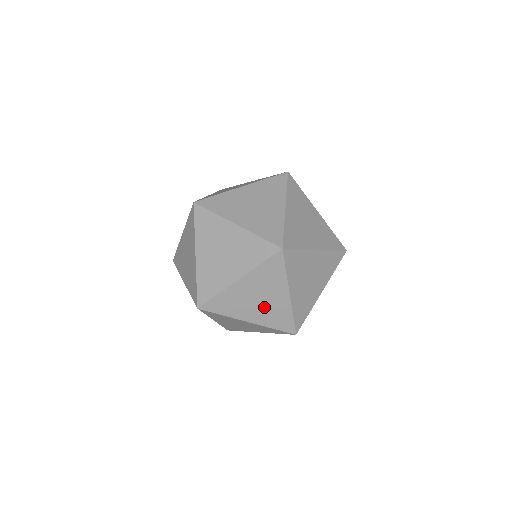
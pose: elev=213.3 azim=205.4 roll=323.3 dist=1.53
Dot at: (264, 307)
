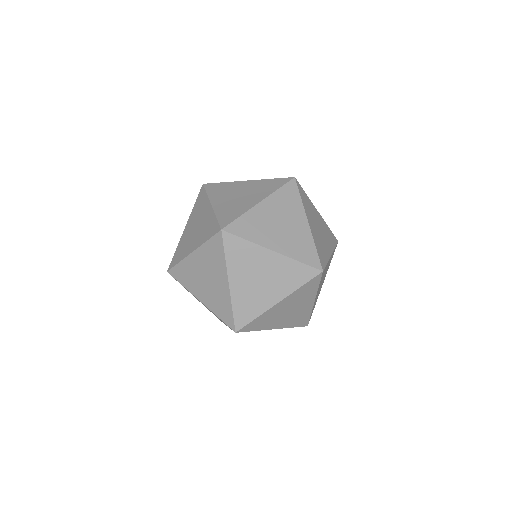
Dot at: (272, 280)
